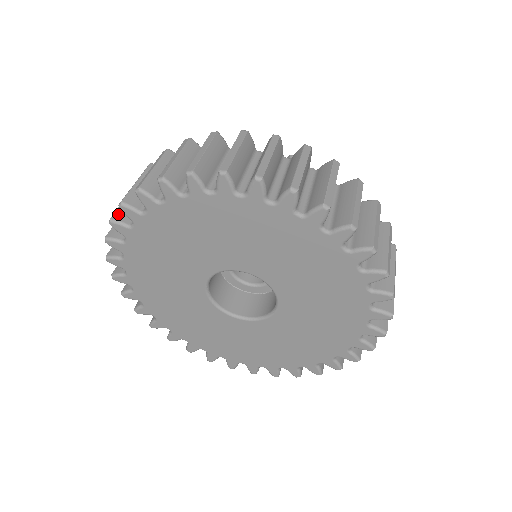
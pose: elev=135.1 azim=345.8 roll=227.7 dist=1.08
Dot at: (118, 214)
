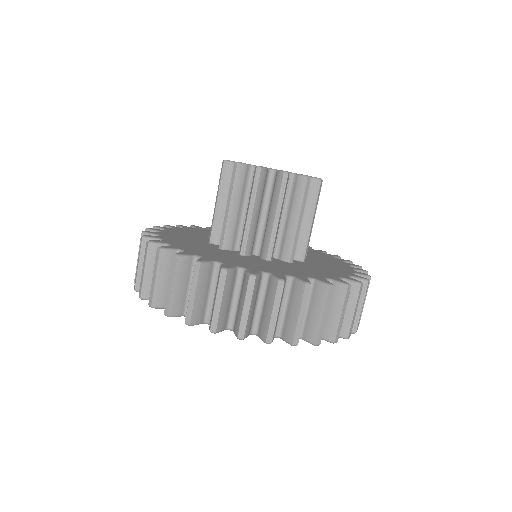
Dot at: occluded
